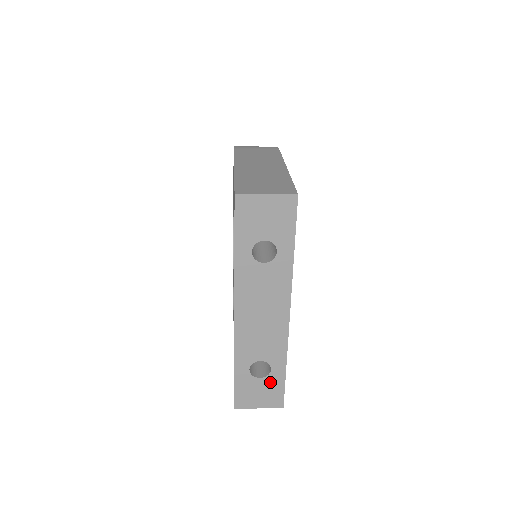
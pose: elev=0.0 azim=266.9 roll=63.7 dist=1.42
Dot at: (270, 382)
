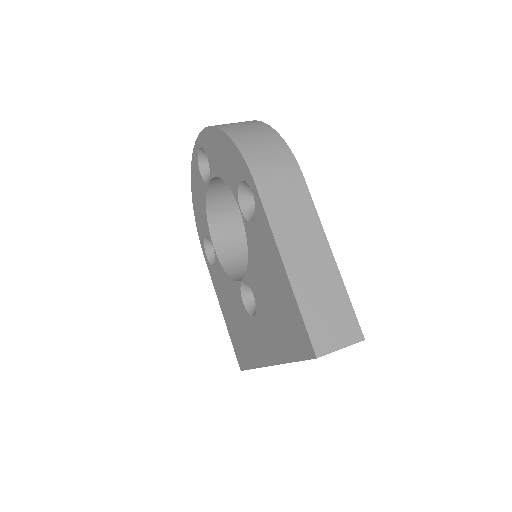
Dot at: occluded
